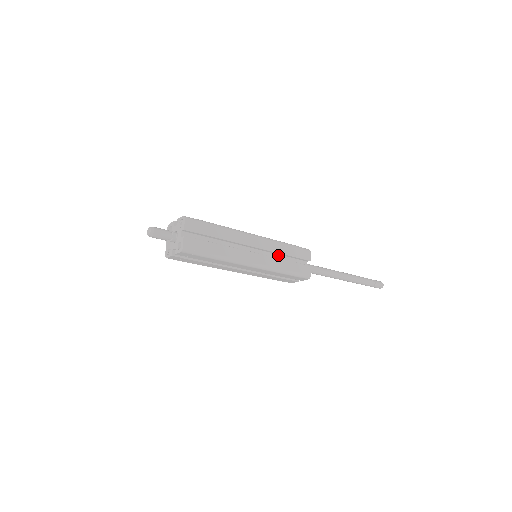
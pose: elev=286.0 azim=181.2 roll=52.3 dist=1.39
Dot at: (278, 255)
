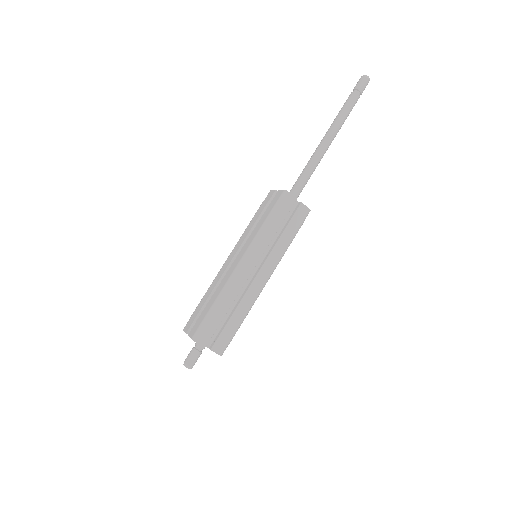
Dot at: (271, 237)
